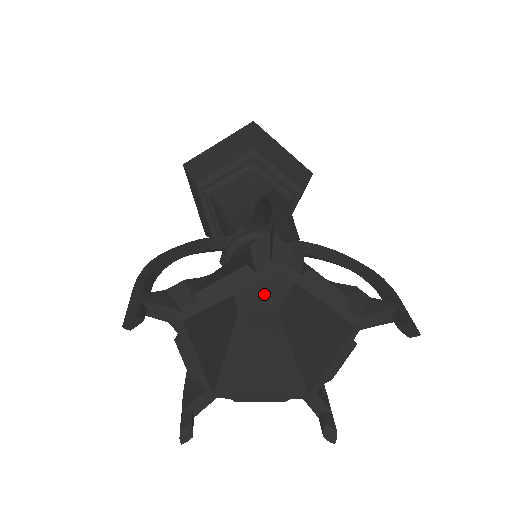
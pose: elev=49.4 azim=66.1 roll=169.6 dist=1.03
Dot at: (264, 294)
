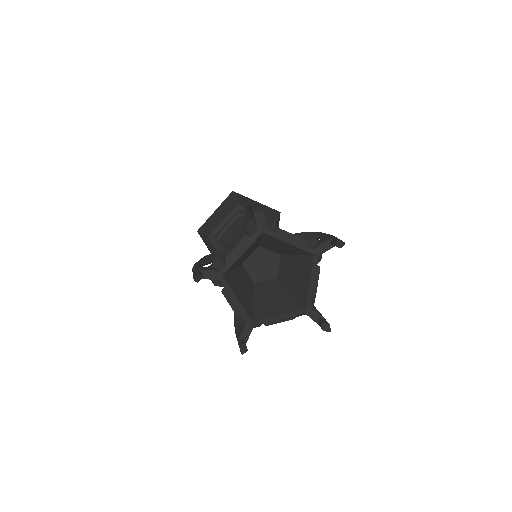
Dot at: (265, 268)
